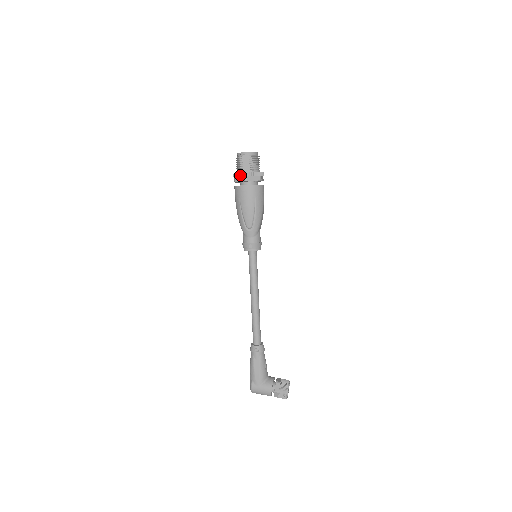
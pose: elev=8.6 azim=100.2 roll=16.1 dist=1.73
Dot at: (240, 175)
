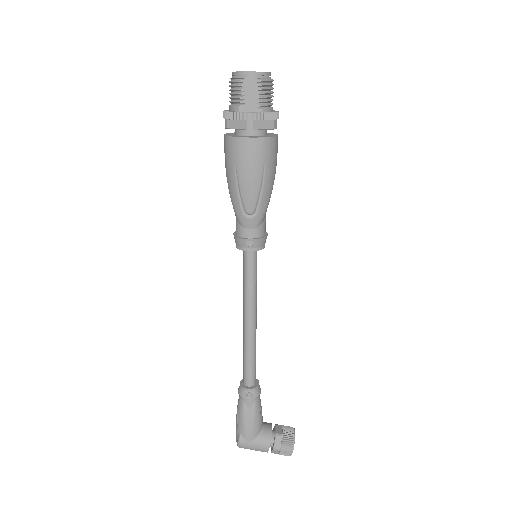
Dot at: (239, 117)
